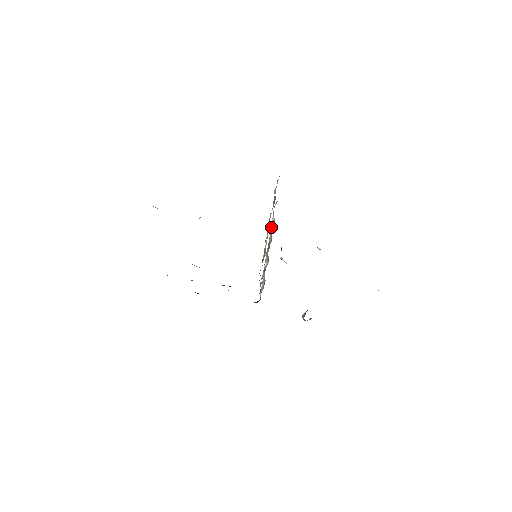
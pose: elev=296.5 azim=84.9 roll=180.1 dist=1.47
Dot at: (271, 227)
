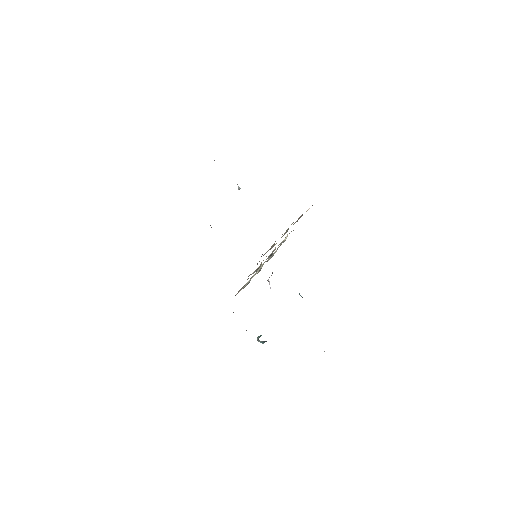
Dot at: (279, 244)
